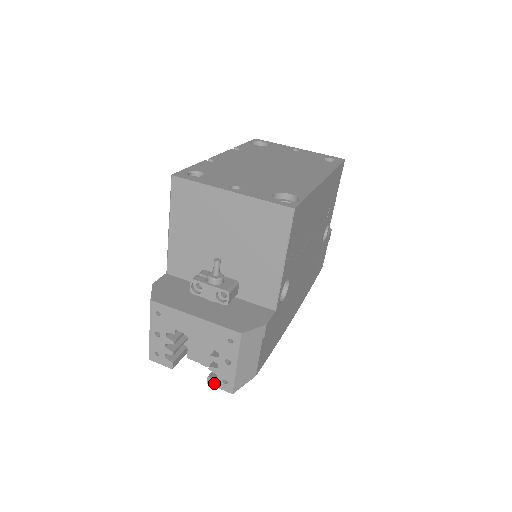
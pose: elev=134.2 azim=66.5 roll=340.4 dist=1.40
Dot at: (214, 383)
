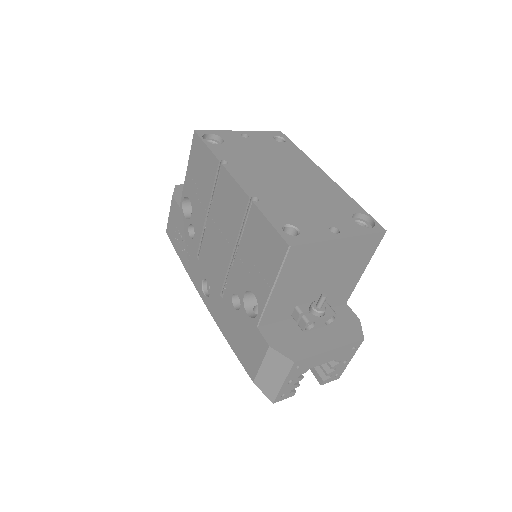
Dot at: (327, 381)
